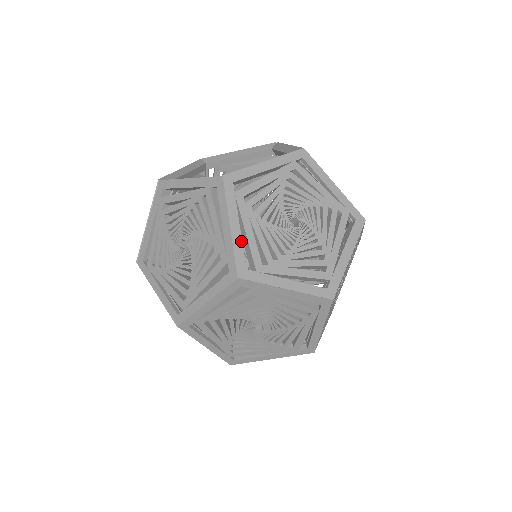
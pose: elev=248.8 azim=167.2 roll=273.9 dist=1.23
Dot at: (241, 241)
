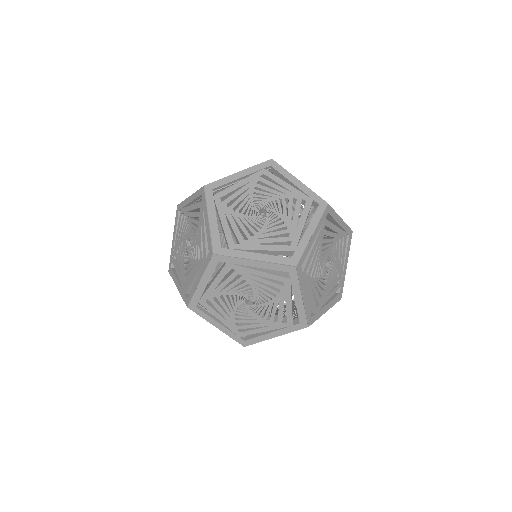
Dot at: (231, 181)
